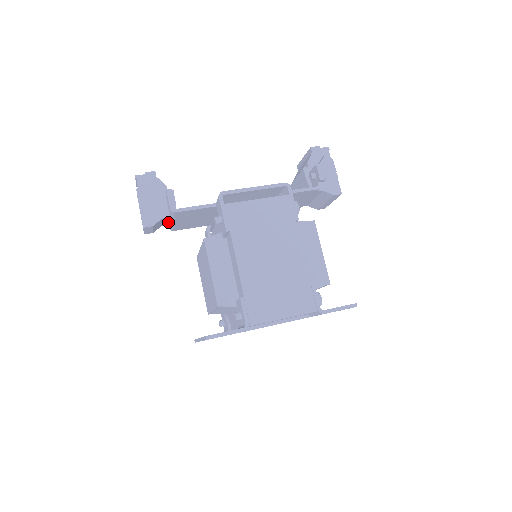
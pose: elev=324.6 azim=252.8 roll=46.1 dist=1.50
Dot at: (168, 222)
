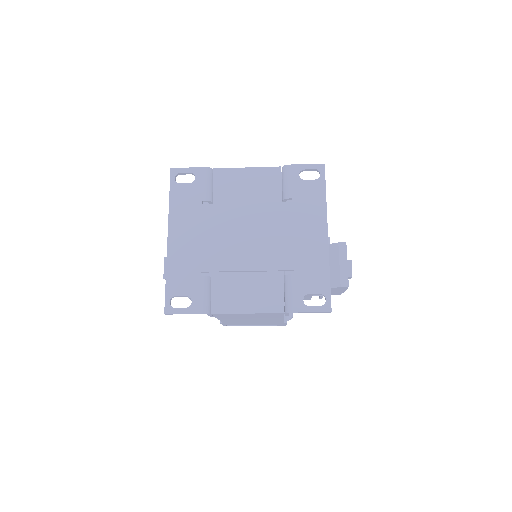
Dot at: occluded
